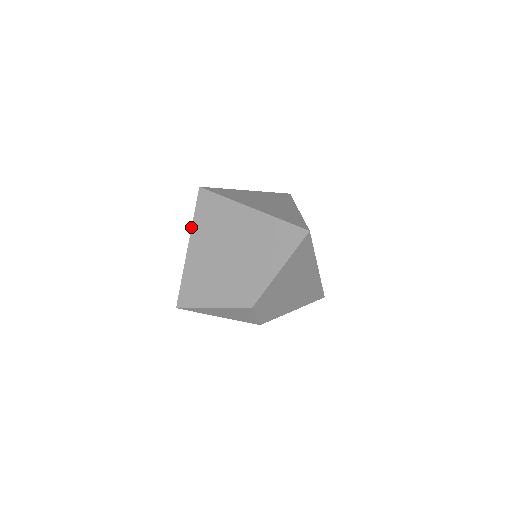
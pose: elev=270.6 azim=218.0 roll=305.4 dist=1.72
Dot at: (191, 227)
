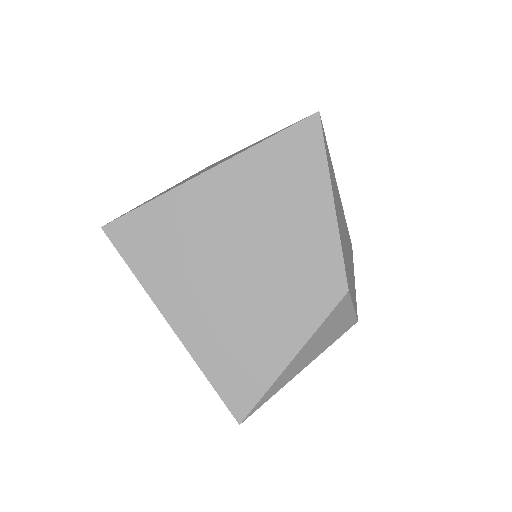
Dot at: occluded
